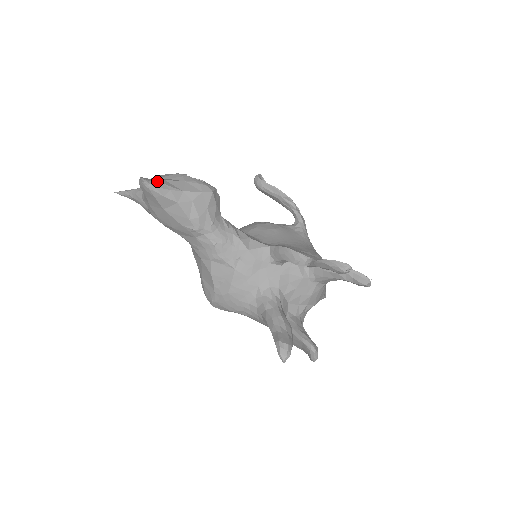
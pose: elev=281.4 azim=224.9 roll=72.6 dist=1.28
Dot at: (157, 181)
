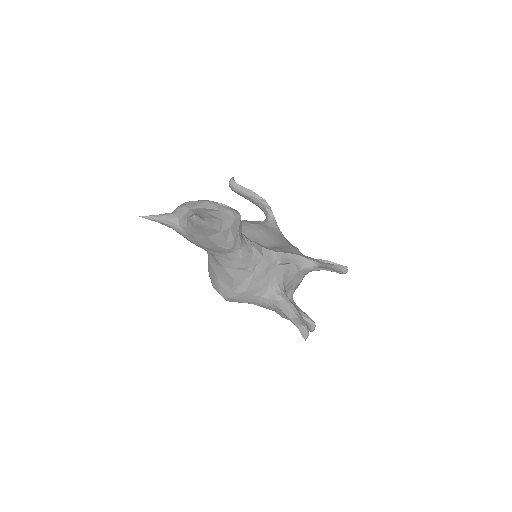
Dot at: (205, 216)
